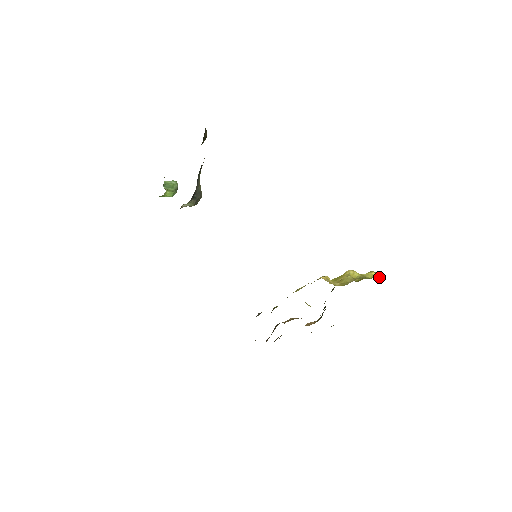
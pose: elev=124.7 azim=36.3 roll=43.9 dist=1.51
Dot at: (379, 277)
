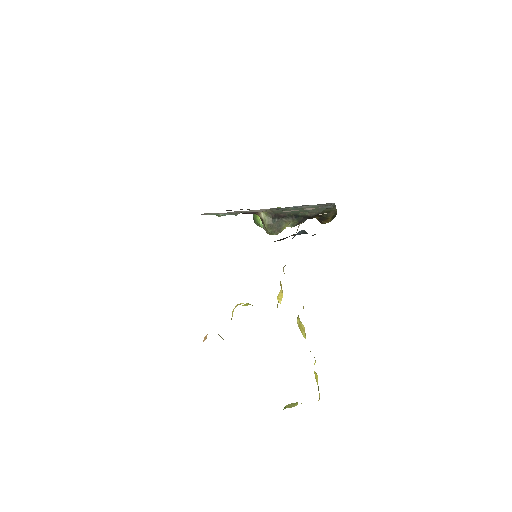
Dot at: (316, 378)
